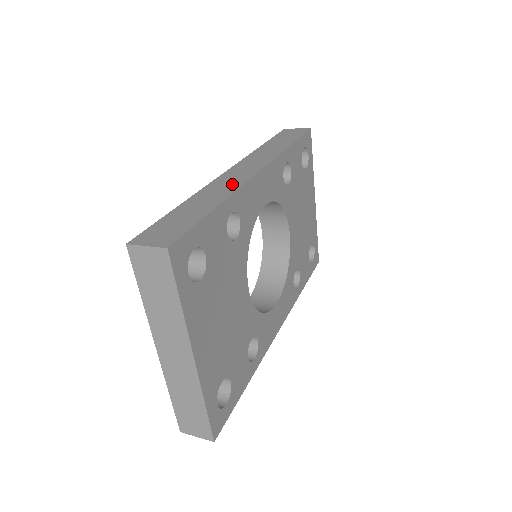
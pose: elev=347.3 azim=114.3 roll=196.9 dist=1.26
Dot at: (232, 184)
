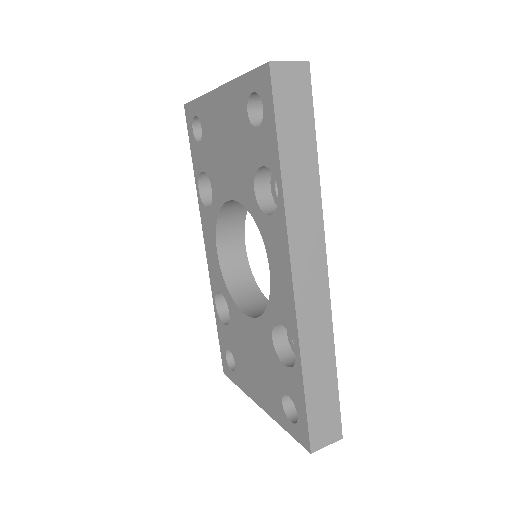
Dot at: (321, 316)
